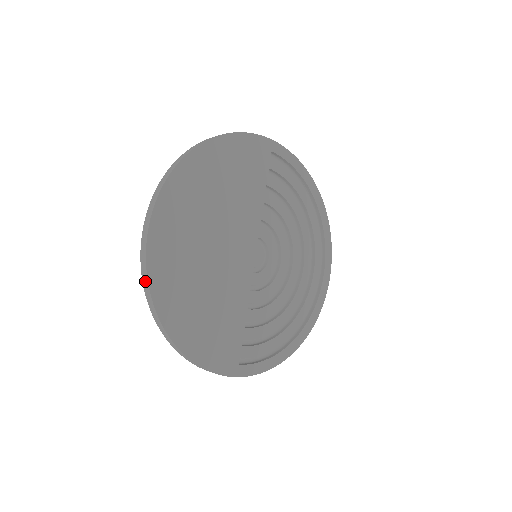
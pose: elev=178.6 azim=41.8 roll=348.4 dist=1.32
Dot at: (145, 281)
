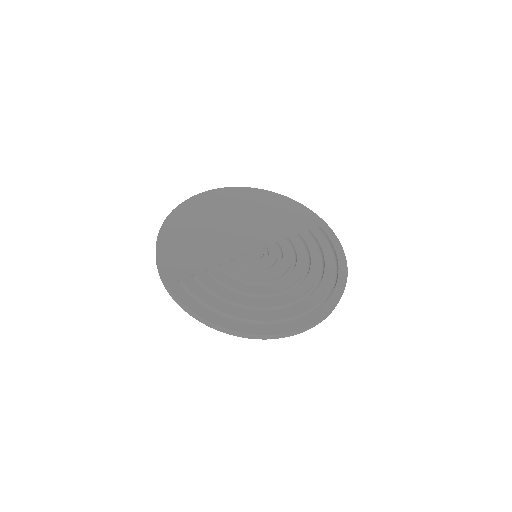
Dot at: occluded
